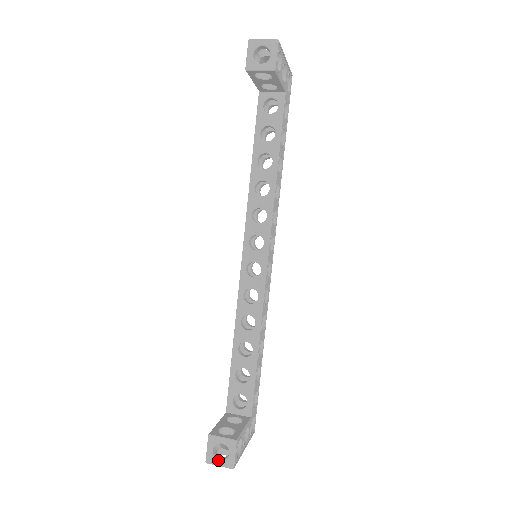
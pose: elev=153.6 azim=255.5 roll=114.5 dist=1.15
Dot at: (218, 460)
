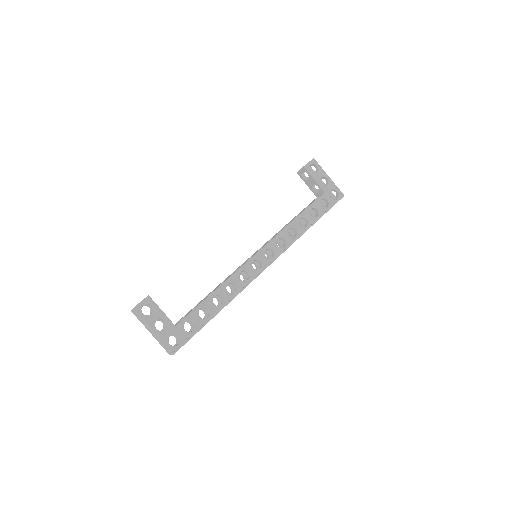
Dot at: occluded
